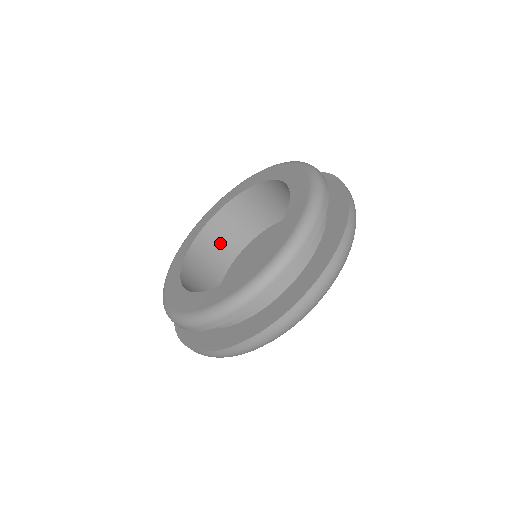
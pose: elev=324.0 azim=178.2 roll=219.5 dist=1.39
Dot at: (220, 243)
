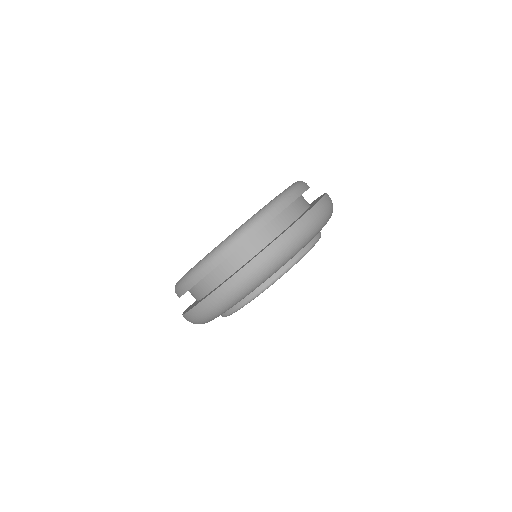
Dot at: occluded
